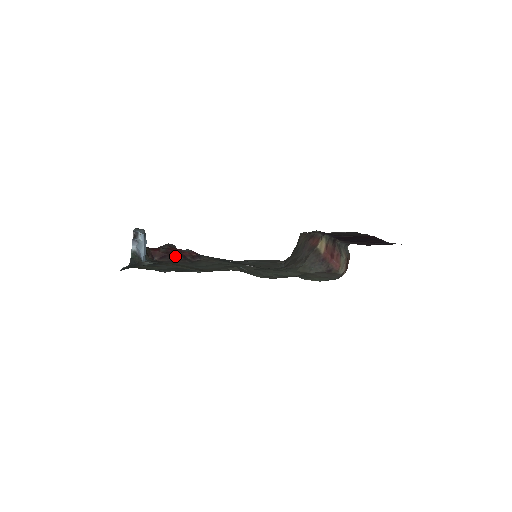
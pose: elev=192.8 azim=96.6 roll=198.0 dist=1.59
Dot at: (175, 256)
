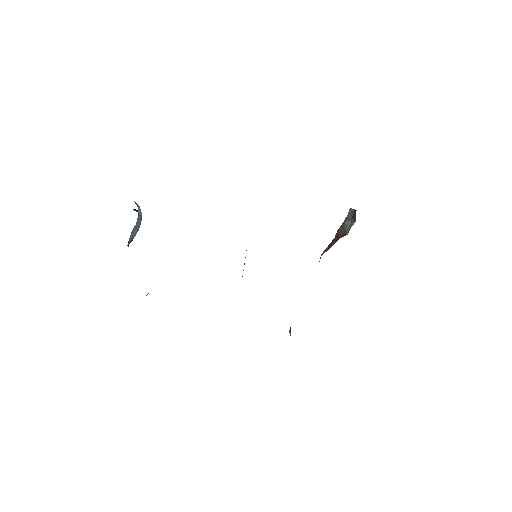
Dot at: occluded
